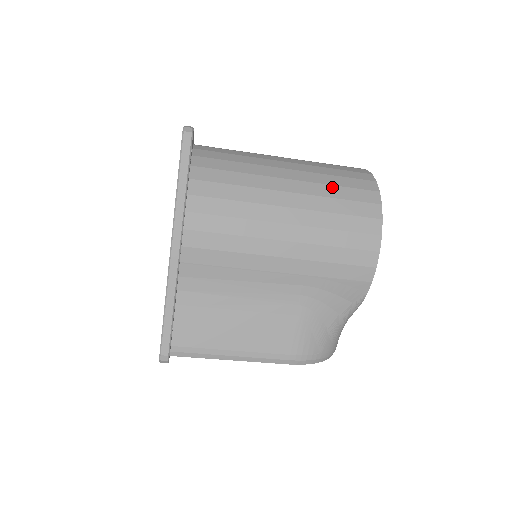
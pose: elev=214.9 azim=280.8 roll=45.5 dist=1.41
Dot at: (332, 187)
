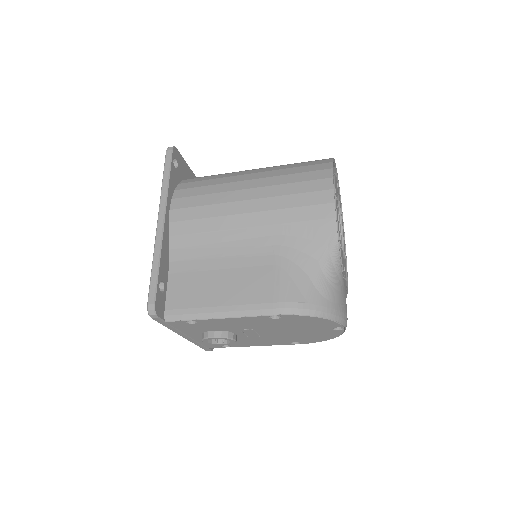
Dot at: (290, 165)
